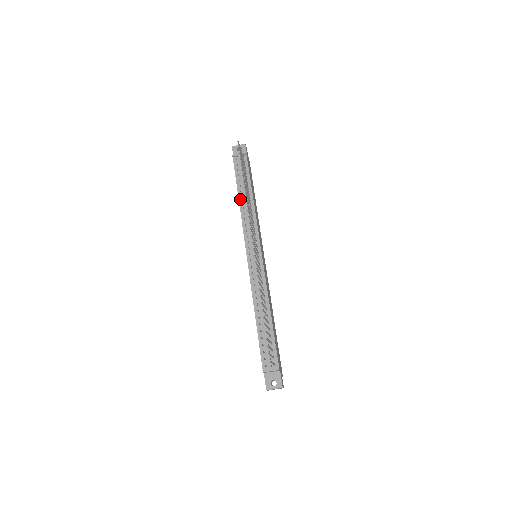
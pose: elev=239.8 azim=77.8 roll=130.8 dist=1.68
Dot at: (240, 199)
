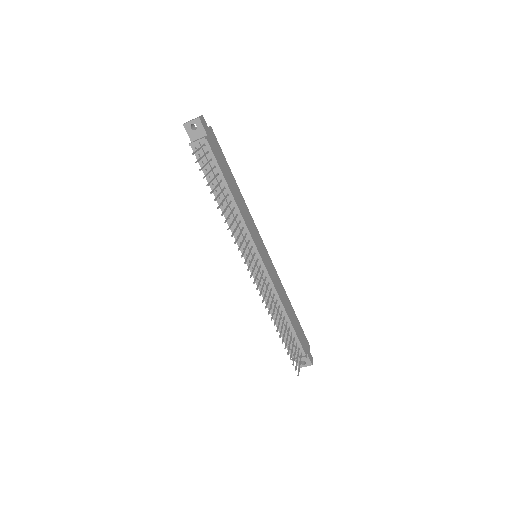
Dot at: (218, 201)
